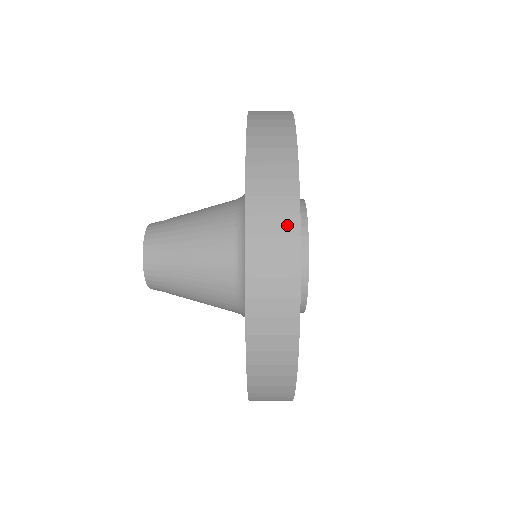
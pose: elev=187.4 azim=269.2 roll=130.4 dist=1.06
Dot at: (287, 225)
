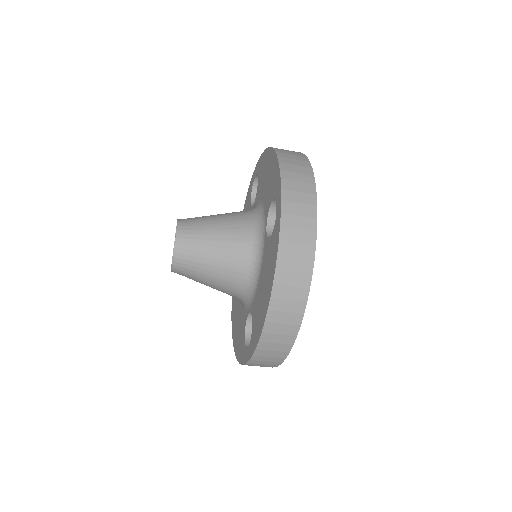
Dot at: (300, 294)
